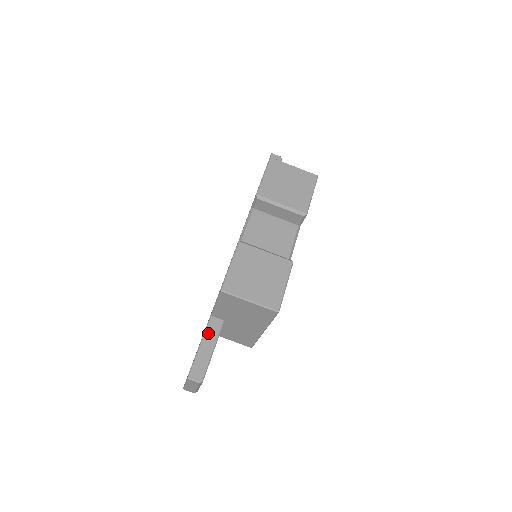
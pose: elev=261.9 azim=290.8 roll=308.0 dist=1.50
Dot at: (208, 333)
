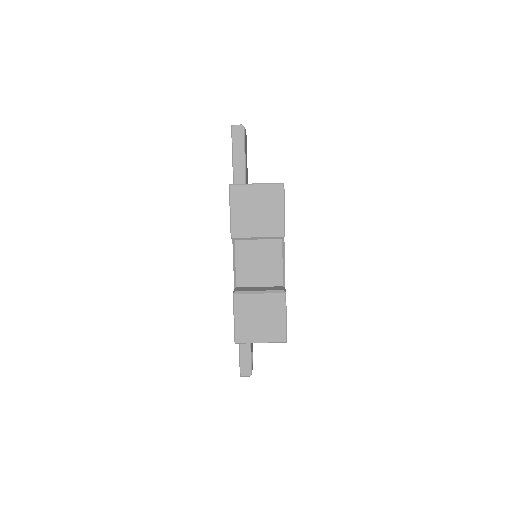
Dot at: occluded
